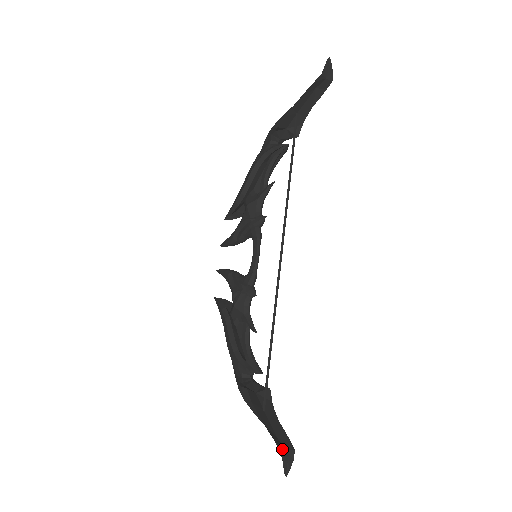
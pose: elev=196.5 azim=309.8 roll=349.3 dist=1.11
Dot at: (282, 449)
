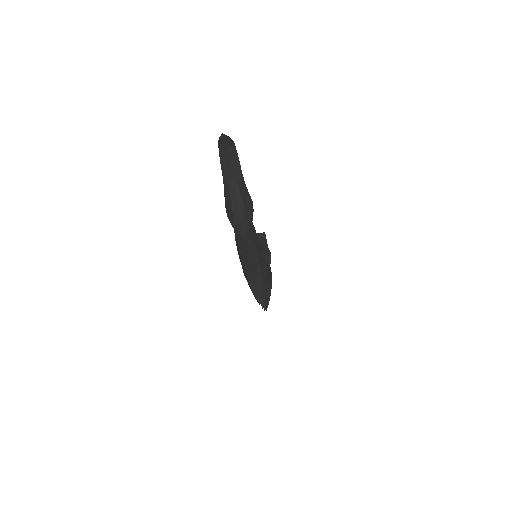
Dot at: (221, 148)
